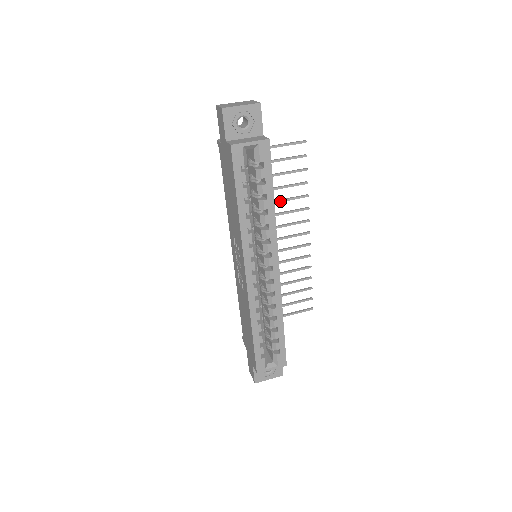
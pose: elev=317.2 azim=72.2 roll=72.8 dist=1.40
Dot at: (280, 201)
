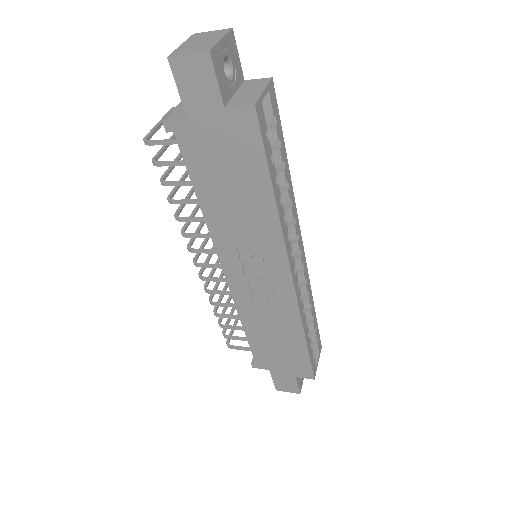
Dot at: occluded
